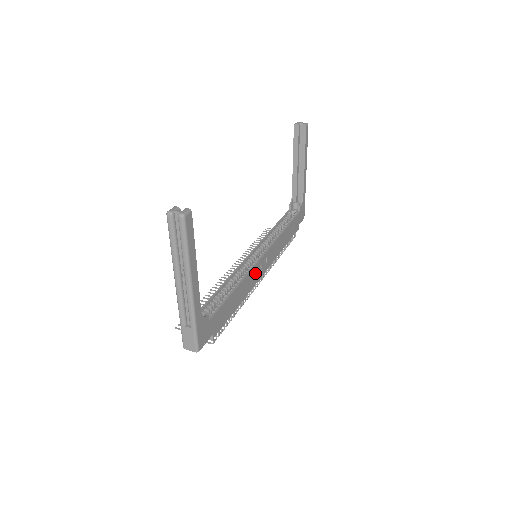
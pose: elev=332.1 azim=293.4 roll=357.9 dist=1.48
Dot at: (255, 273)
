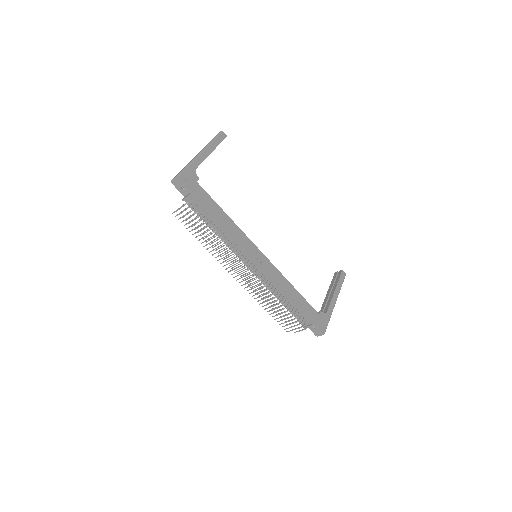
Dot at: (247, 244)
